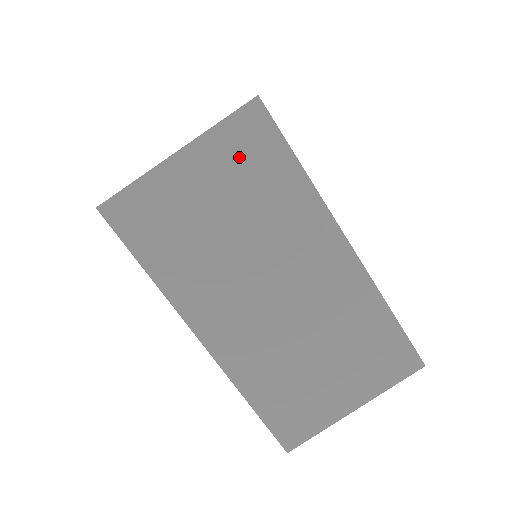
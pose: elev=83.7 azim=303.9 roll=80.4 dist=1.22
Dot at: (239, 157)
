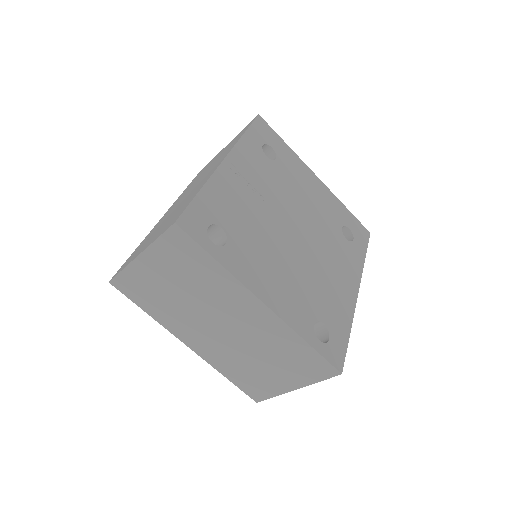
Dot at: occluded
